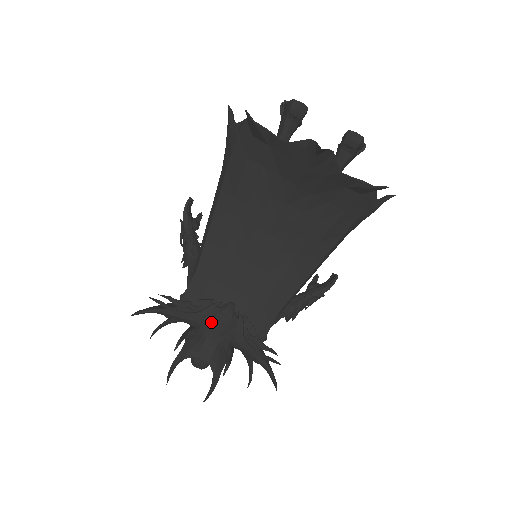
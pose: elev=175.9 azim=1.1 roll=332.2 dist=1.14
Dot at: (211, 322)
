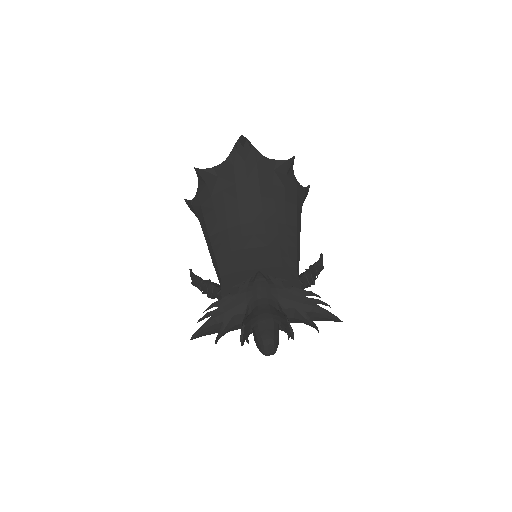
Dot at: (253, 293)
